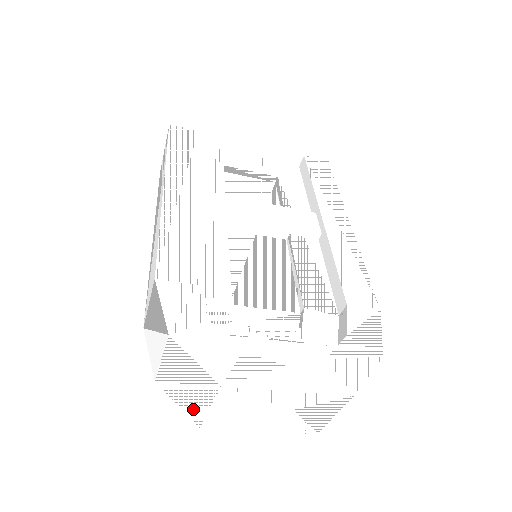
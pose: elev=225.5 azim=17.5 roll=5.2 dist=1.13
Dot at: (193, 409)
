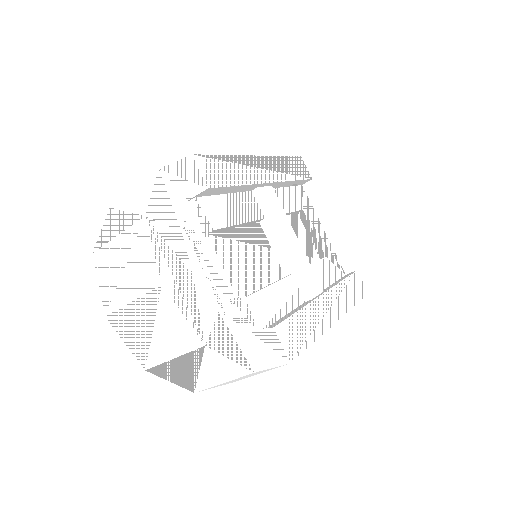
Dot at: (107, 234)
